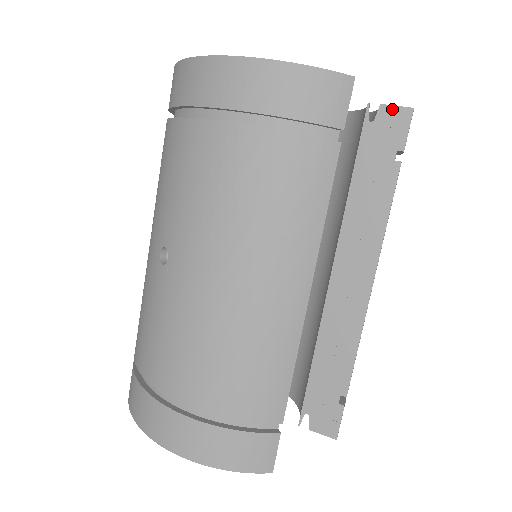
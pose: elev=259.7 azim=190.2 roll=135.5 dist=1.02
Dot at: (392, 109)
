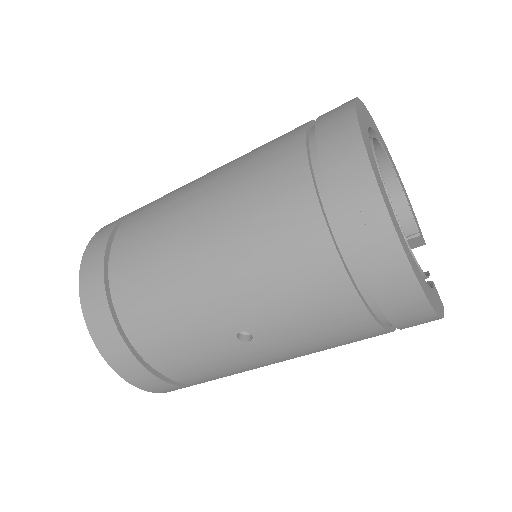
Dot at: (420, 240)
